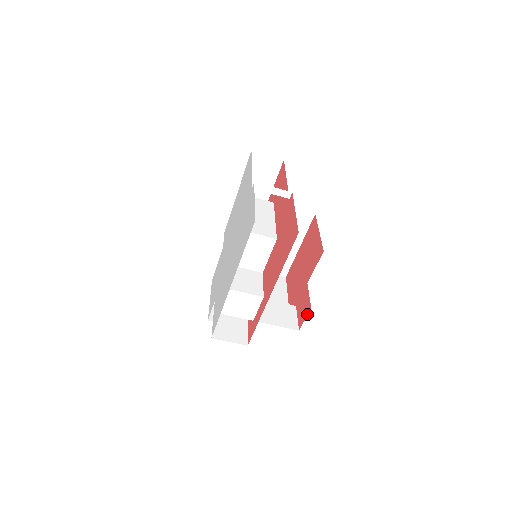
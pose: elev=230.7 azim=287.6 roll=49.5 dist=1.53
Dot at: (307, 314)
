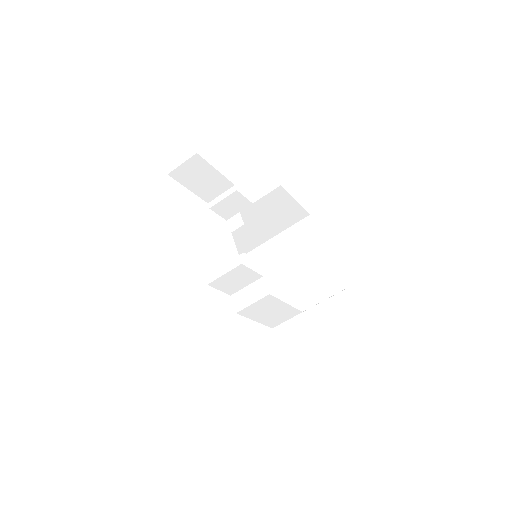
Dot at: occluded
